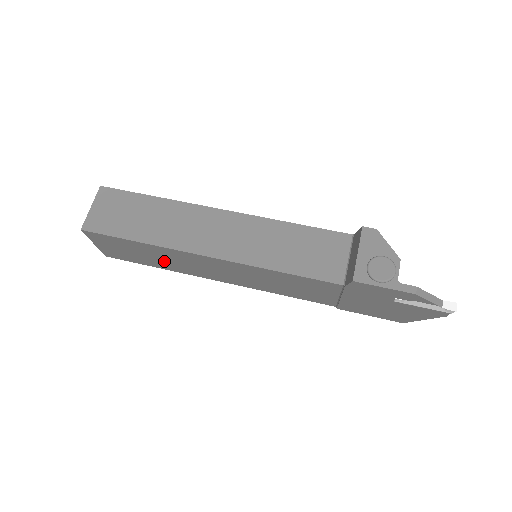
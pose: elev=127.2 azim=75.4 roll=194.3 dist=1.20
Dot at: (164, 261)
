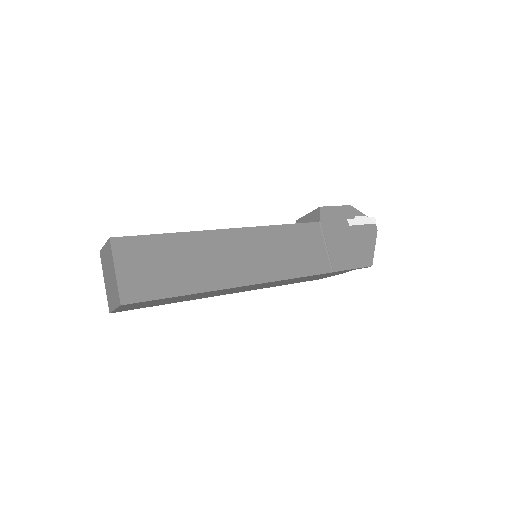
Dot at: (191, 269)
